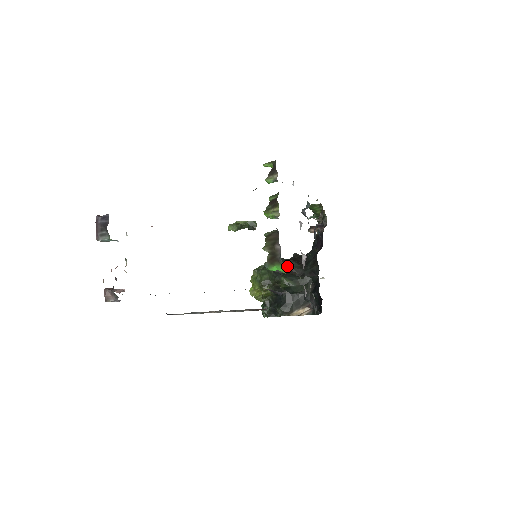
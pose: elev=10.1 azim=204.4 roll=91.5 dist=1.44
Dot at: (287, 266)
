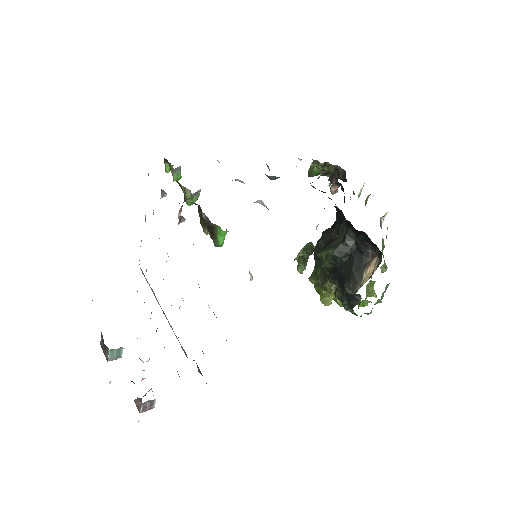
Dot at: (323, 242)
